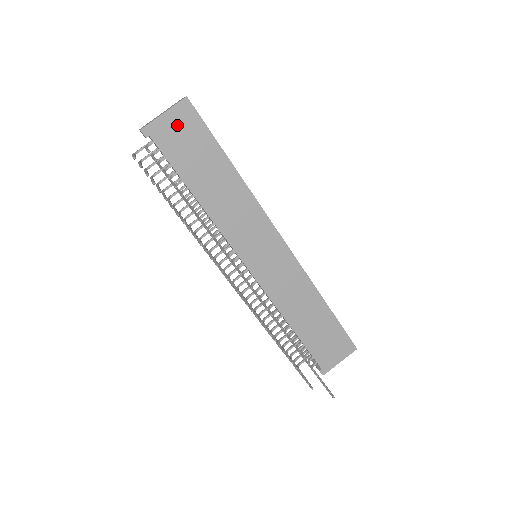
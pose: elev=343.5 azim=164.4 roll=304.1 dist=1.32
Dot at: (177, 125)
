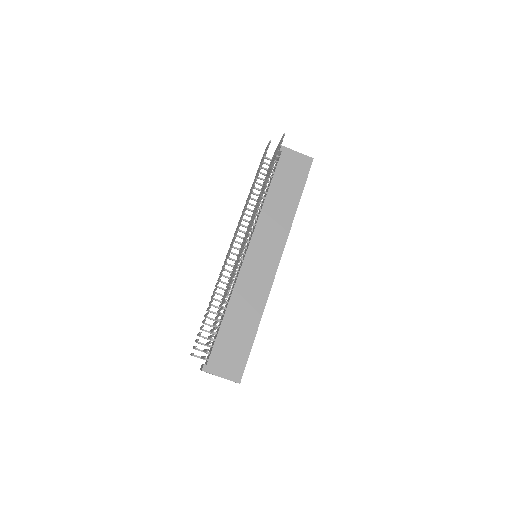
Dot at: (297, 161)
